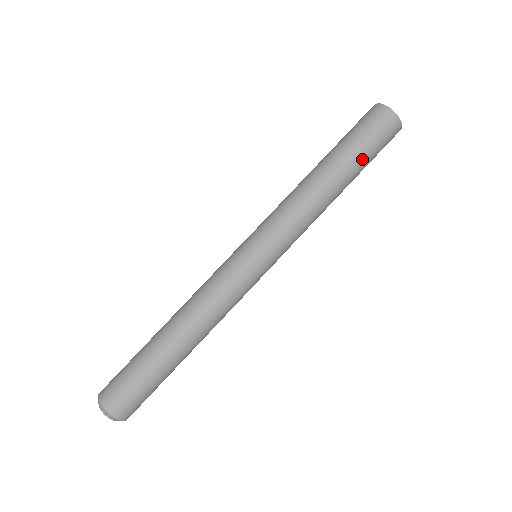
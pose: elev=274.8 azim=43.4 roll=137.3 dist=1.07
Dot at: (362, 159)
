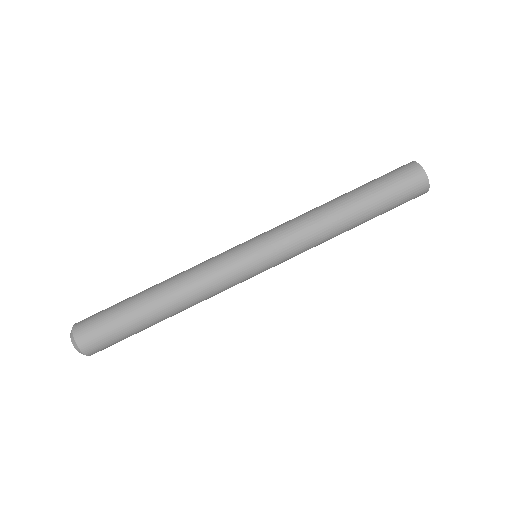
Dot at: (378, 196)
